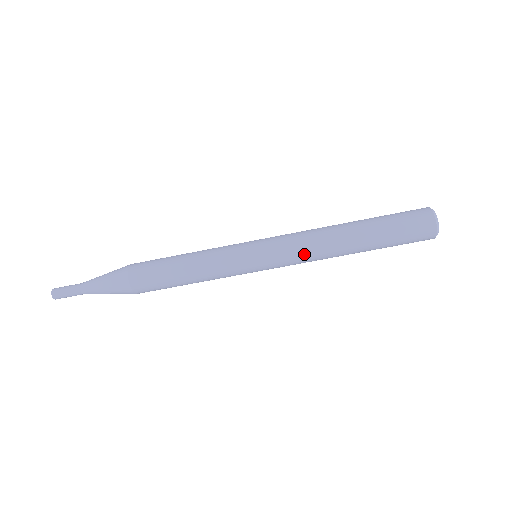
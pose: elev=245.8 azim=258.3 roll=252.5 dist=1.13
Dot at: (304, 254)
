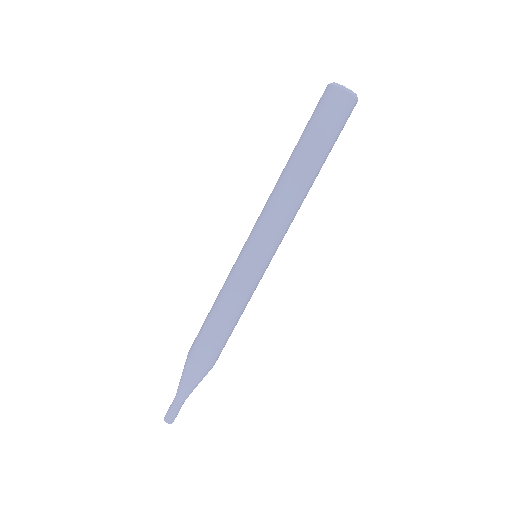
Dot at: (270, 213)
